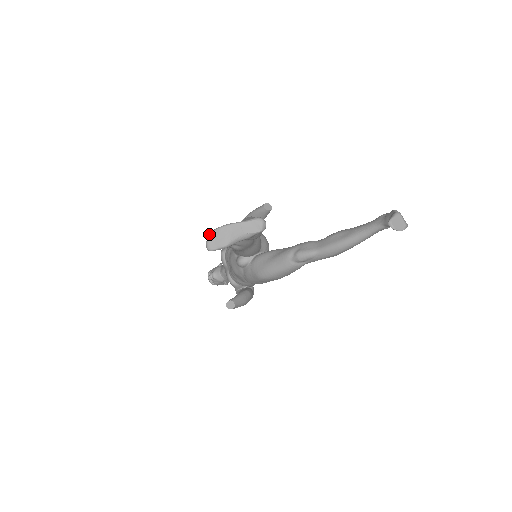
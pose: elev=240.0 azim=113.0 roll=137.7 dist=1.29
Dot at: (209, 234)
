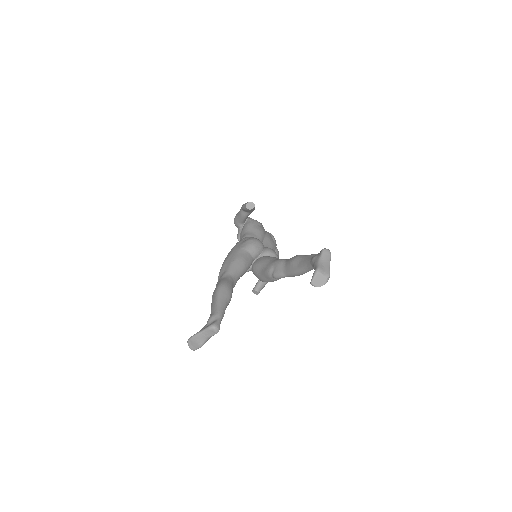
Dot at: (187, 342)
